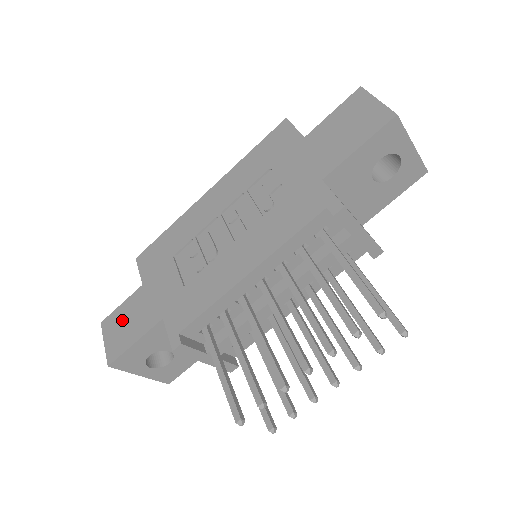
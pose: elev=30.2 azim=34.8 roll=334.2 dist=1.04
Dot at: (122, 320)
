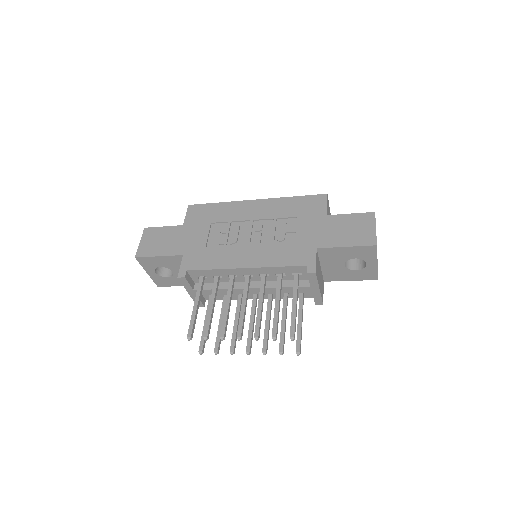
Dot at: (159, 237)
